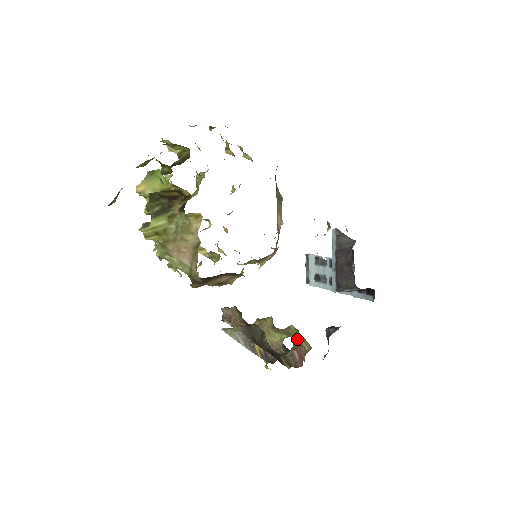
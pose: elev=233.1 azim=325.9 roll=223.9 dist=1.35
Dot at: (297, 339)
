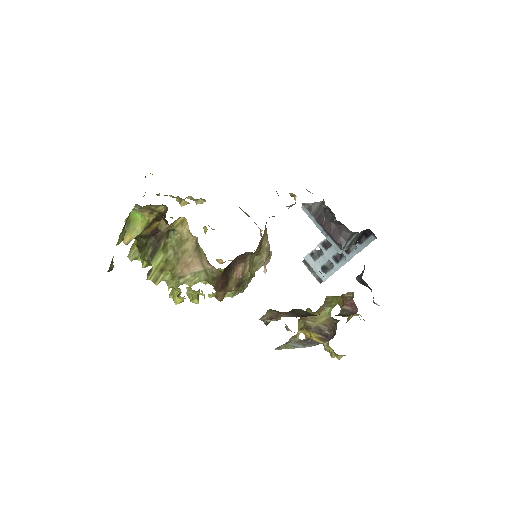
Dot at: (339, 299)
